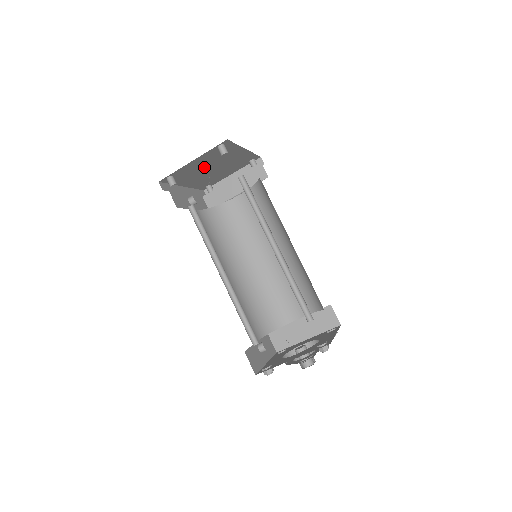
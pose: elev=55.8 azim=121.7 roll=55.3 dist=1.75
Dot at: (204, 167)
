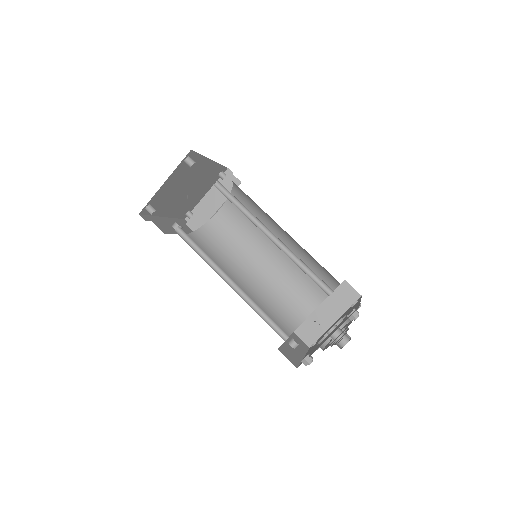
Dot at: (178, 189)
